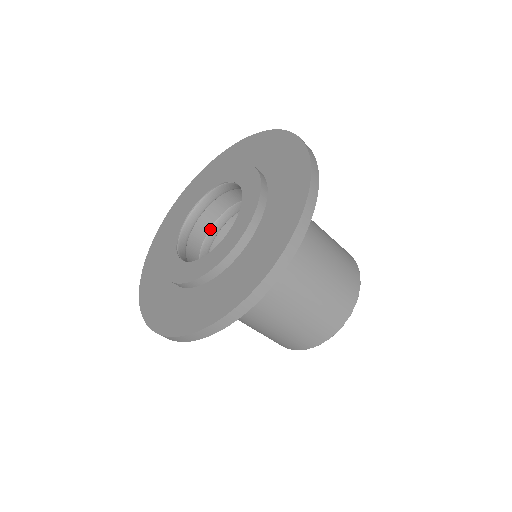
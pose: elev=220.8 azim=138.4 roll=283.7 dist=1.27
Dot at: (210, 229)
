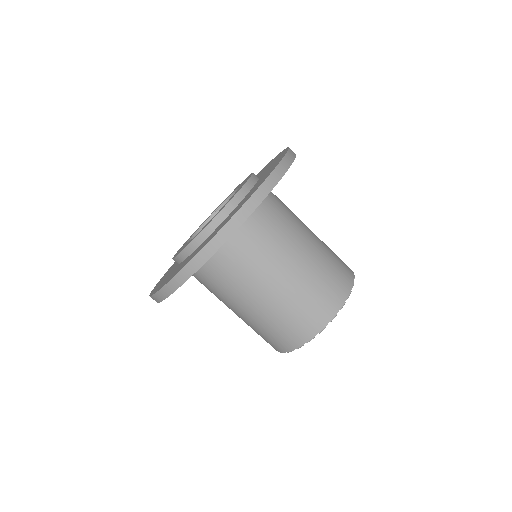
Dot at: occluded
